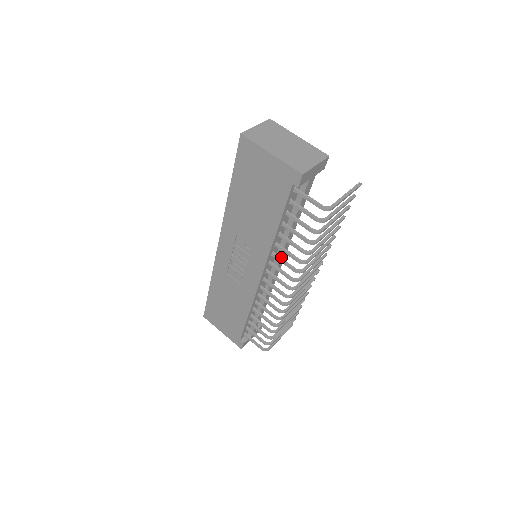
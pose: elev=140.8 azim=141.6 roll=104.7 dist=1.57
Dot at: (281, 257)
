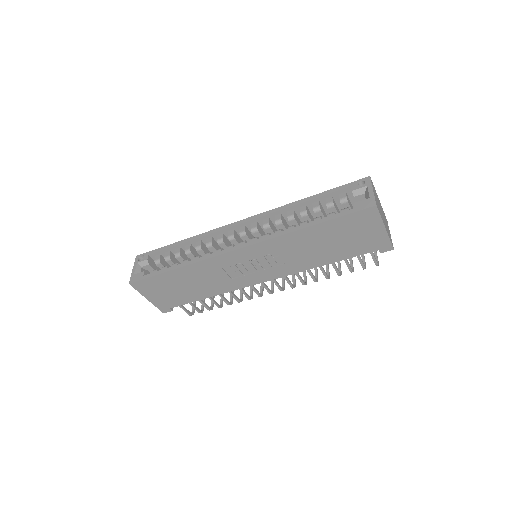
Dot at: occluded
